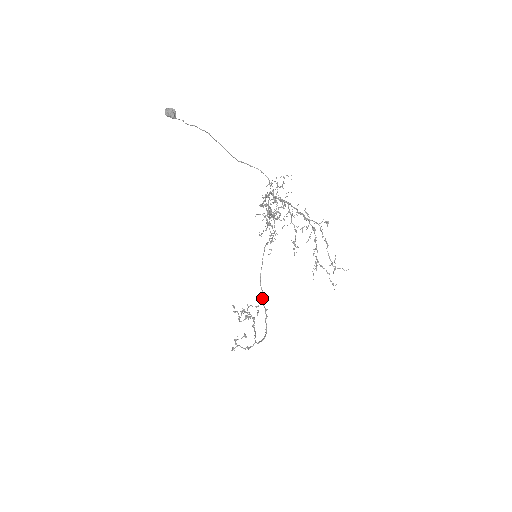
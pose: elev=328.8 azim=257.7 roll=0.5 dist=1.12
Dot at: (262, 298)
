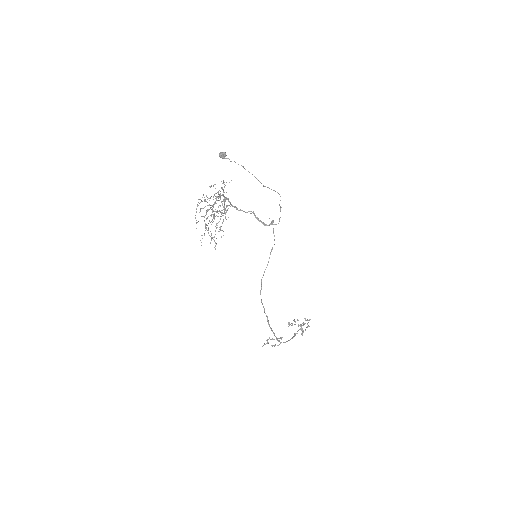
Dot at: (260, 292)
